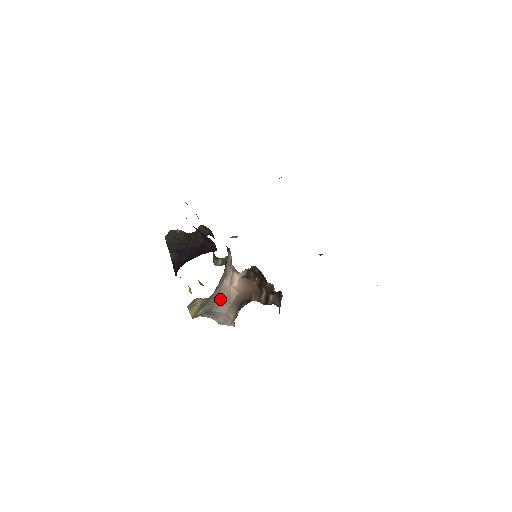
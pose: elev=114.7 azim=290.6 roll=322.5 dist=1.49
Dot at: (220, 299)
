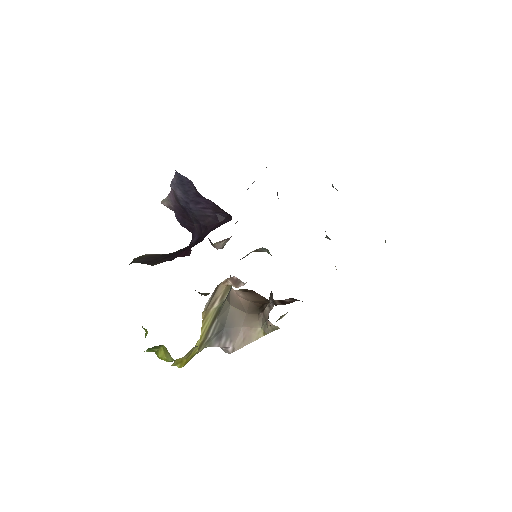
Dot at: (233, 308)
